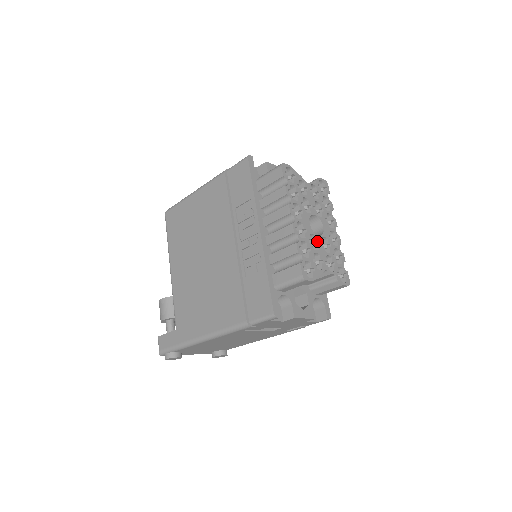
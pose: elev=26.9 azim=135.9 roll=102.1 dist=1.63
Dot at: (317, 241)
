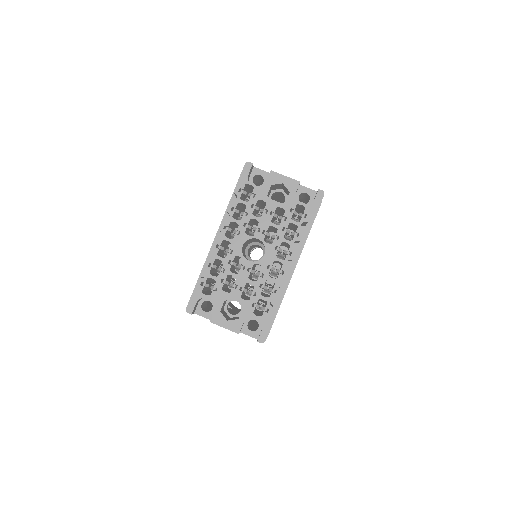
Dot at: (244, 265)
